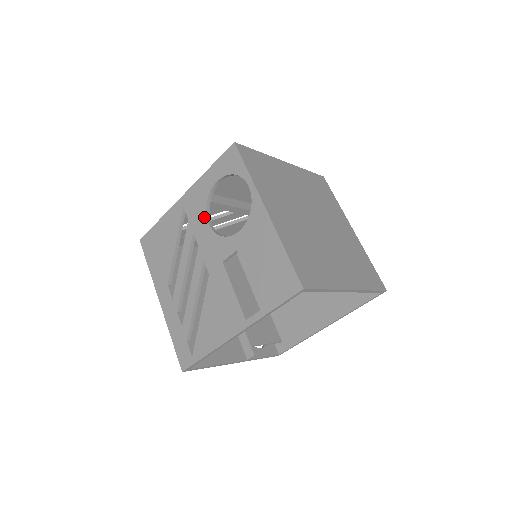
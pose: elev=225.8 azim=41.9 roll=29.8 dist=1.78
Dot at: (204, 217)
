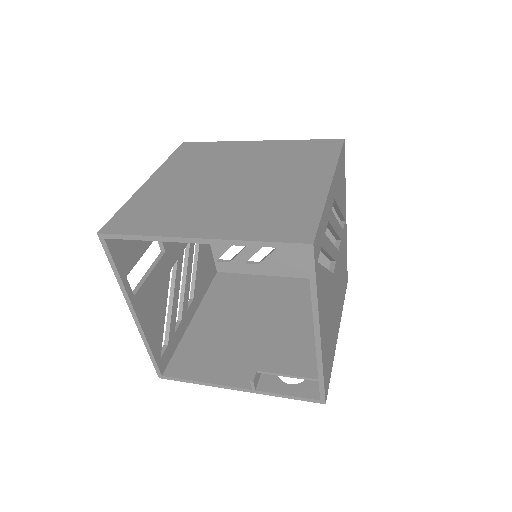
Dot at: occluded
